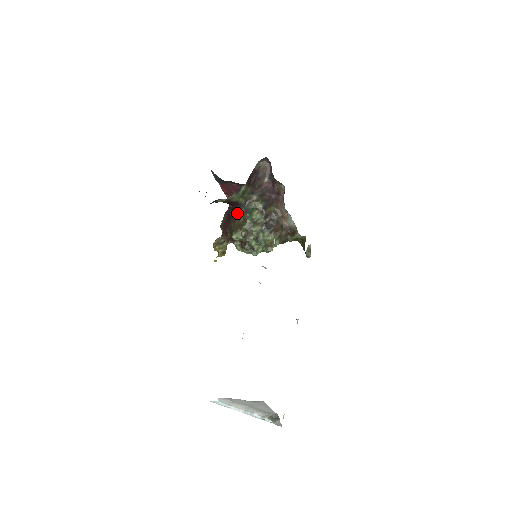
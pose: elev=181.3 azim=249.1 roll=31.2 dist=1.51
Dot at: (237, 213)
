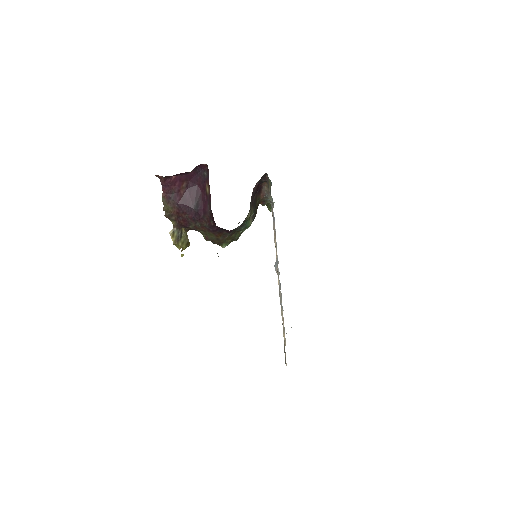
Dot at: (230, 232)
